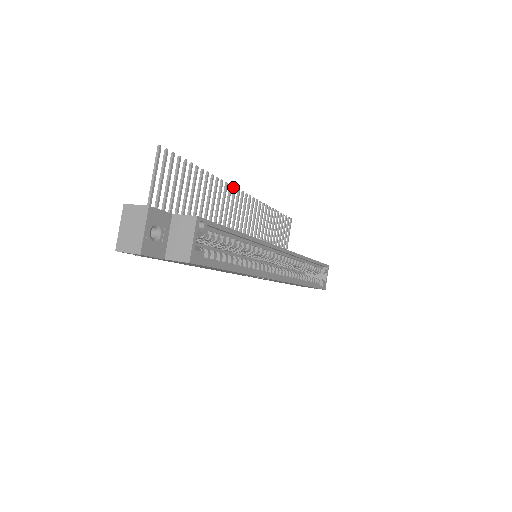
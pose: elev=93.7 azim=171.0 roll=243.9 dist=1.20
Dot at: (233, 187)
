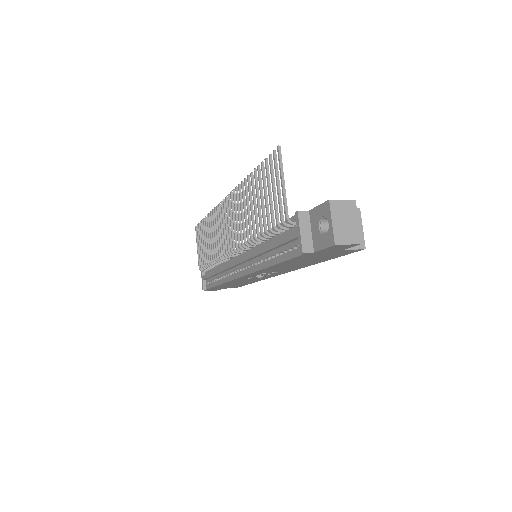
Dot at: (230, 192)
